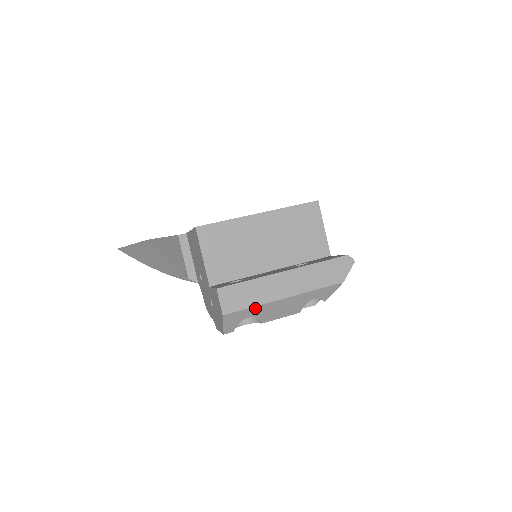
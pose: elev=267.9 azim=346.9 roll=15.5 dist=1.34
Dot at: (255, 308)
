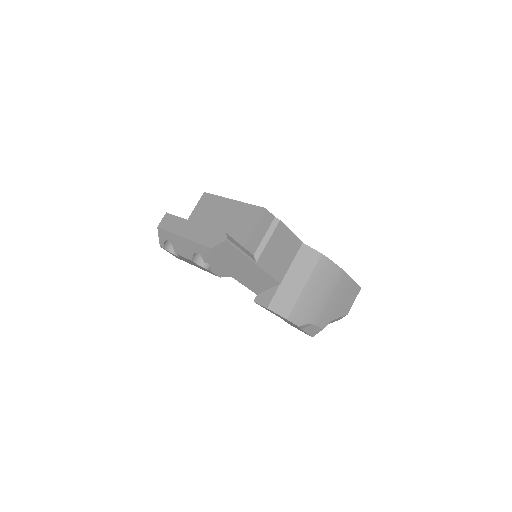
Dot at: (170, 234)
